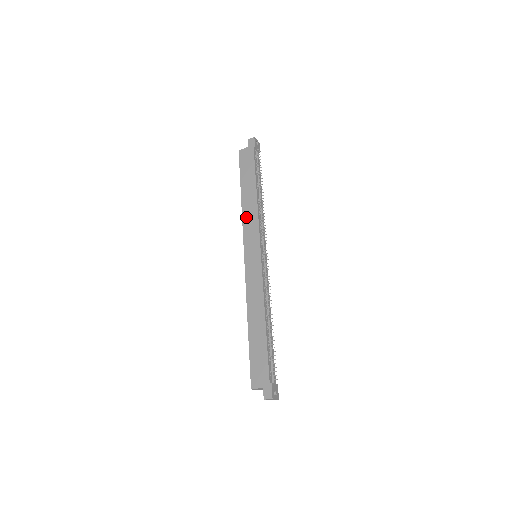
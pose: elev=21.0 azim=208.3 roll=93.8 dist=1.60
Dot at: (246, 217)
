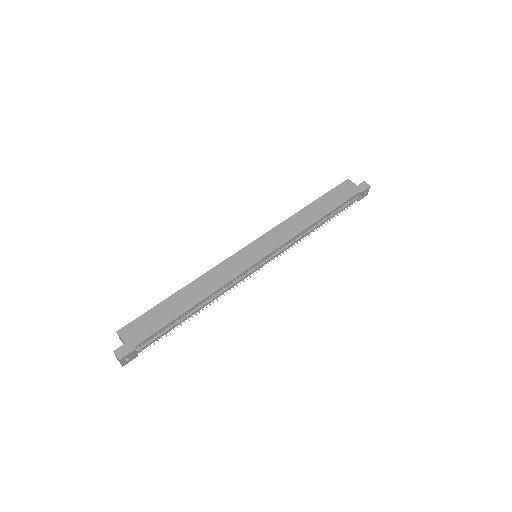
Dot at: (289, 223)
